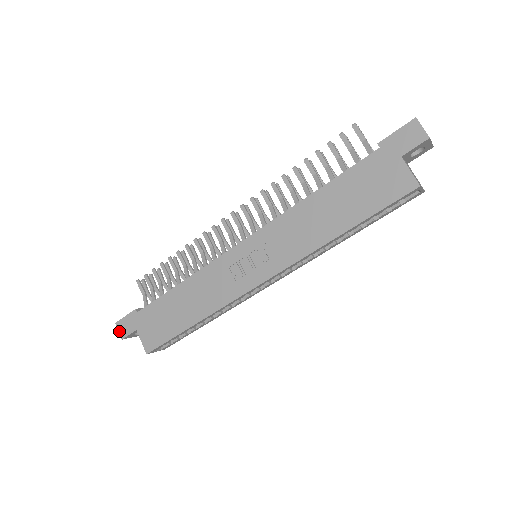
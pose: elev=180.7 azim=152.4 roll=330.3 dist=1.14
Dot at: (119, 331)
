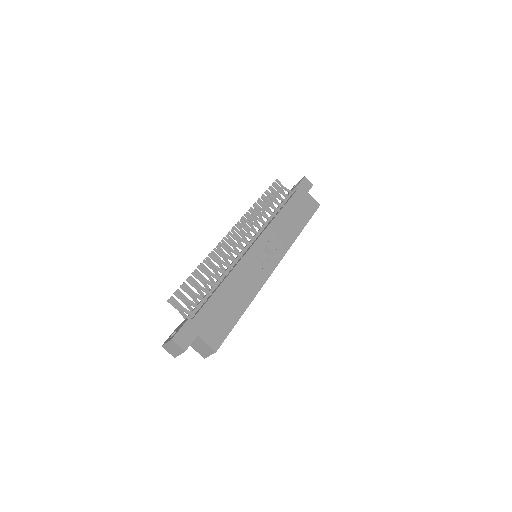
Dot at: (179, 345)
